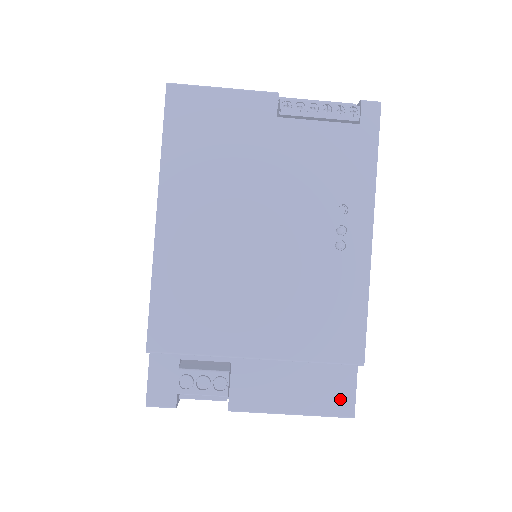
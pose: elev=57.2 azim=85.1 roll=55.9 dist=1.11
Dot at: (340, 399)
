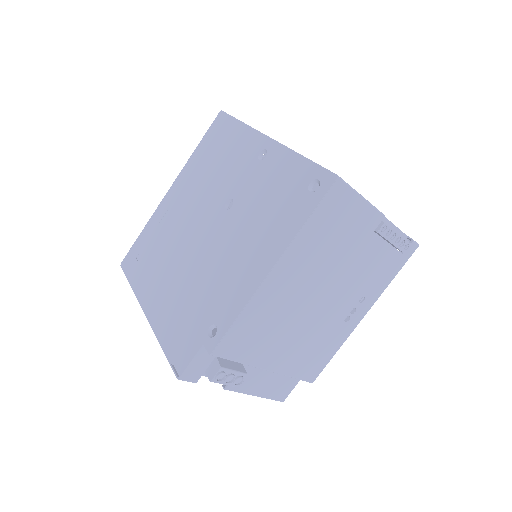
Dot at: (283, 392)
